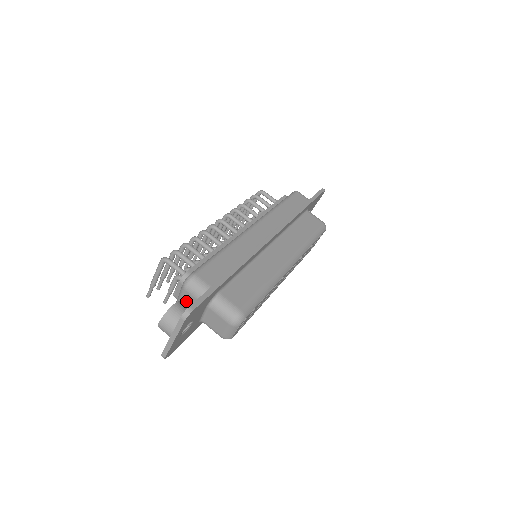
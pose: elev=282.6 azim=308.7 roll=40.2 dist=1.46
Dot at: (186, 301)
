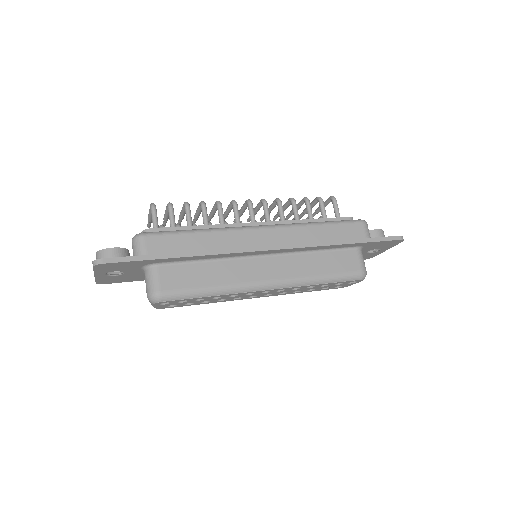
Dot at: occluded
